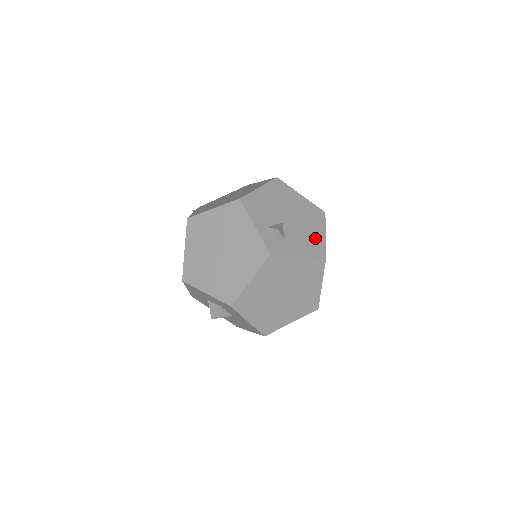
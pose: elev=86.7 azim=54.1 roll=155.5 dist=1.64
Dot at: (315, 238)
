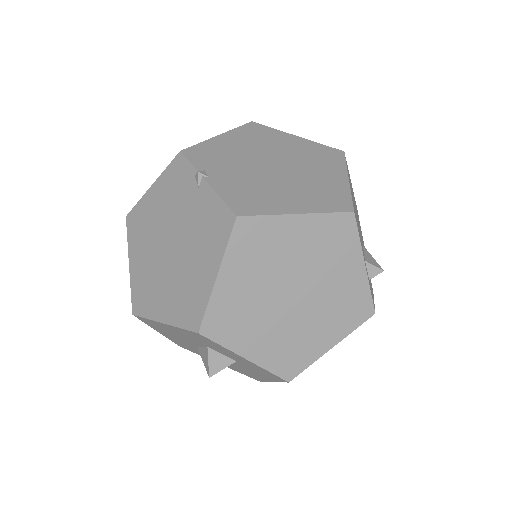
Dot at: occluded
